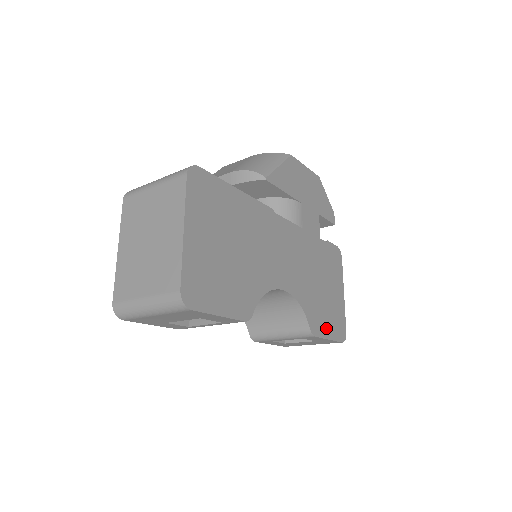
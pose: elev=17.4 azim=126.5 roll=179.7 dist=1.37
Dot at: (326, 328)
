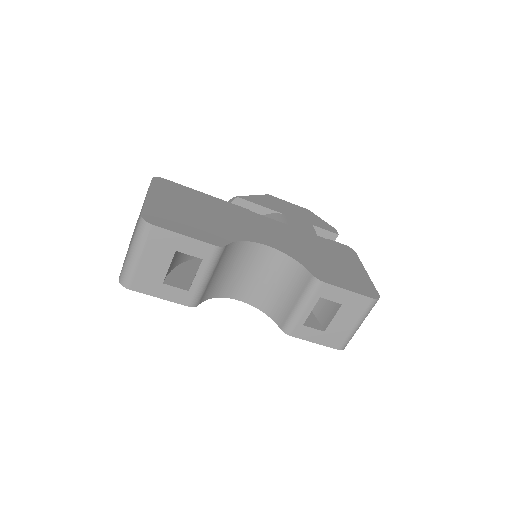
Dot at: (341, 282)
